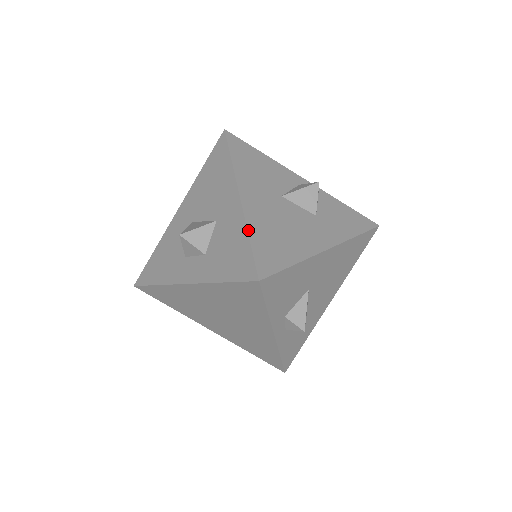
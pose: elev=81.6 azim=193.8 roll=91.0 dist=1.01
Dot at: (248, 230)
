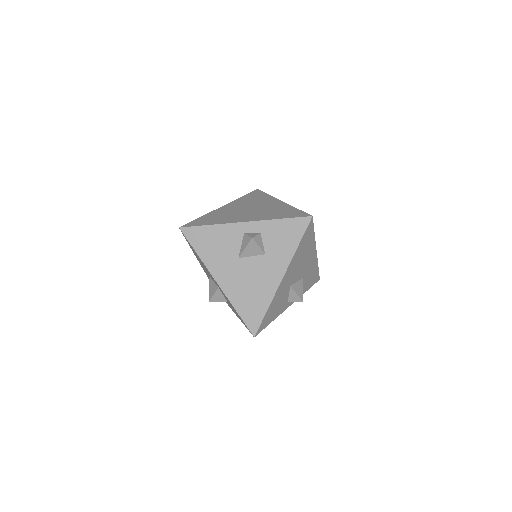
Dot at: (234, 307)
